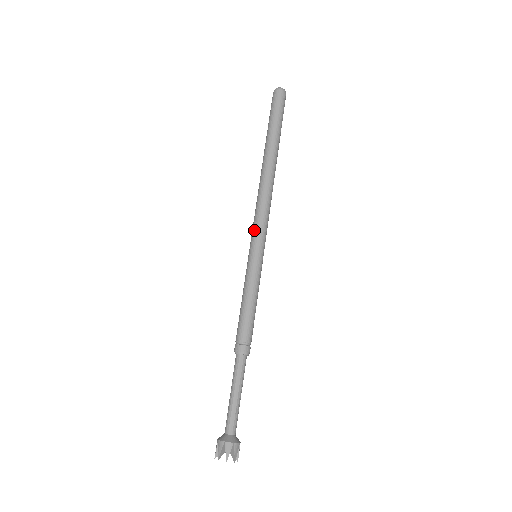
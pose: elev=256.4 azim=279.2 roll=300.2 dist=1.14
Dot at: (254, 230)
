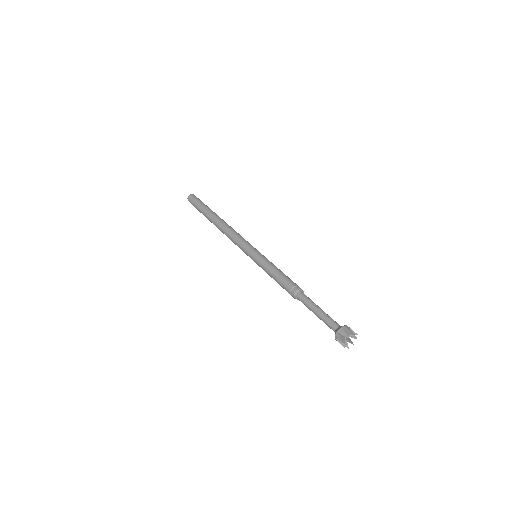
Dot at: (242, 248)
